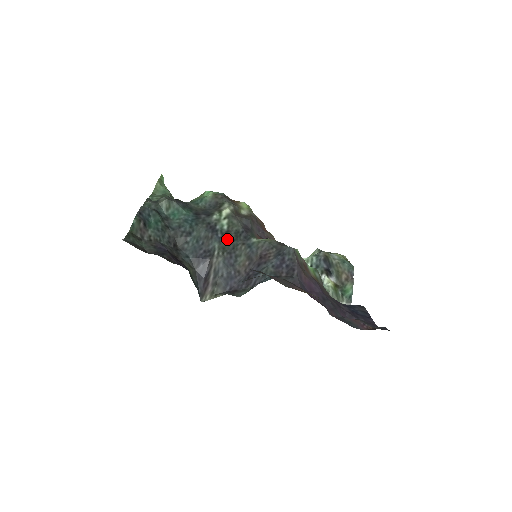
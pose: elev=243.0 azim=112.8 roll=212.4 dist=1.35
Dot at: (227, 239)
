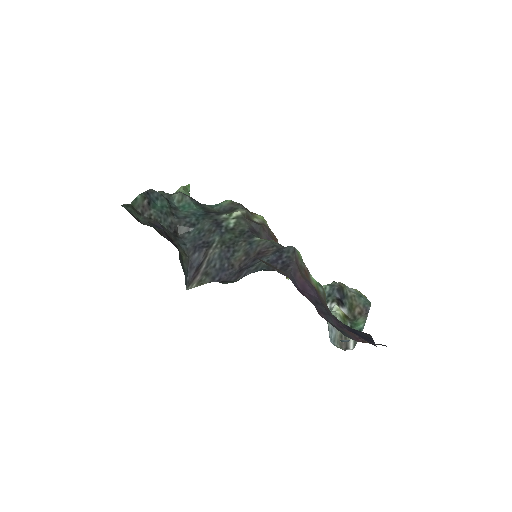
Dot at: (230, 235)
